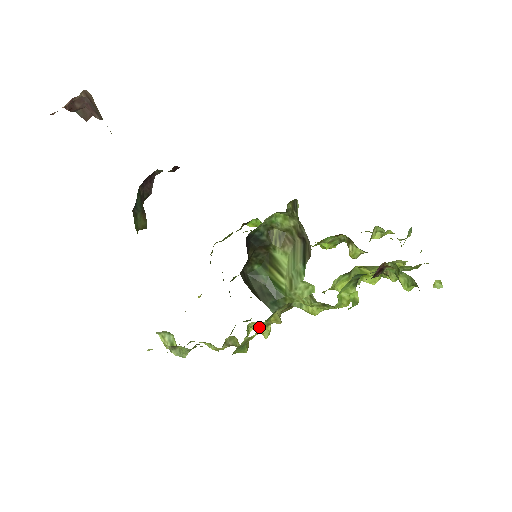
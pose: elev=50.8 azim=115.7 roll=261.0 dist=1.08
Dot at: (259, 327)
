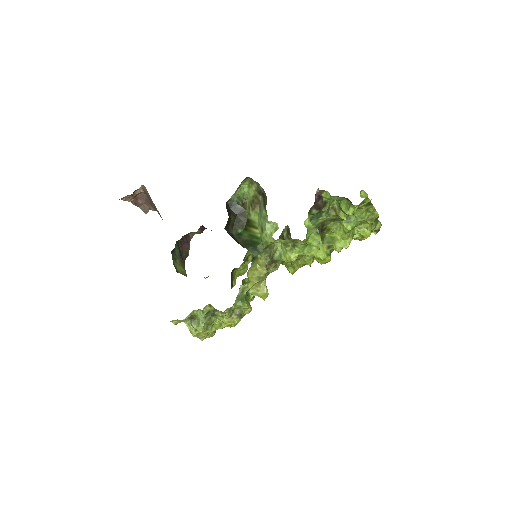
Dot at: (251, 279)
